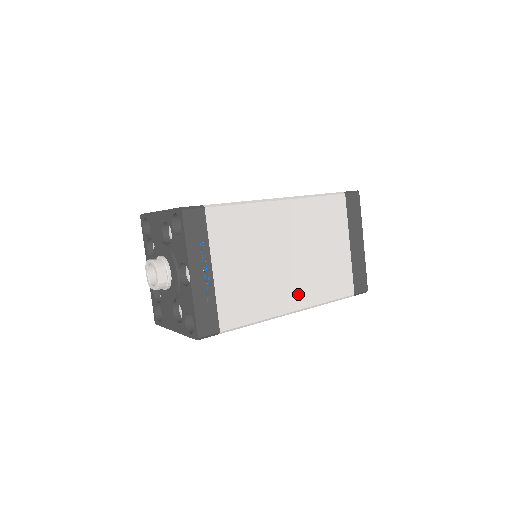
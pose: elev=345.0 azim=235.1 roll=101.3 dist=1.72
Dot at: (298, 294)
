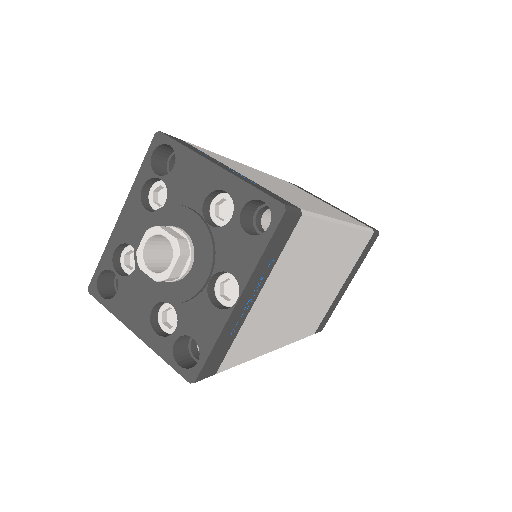
Dot at: (289, 331)
